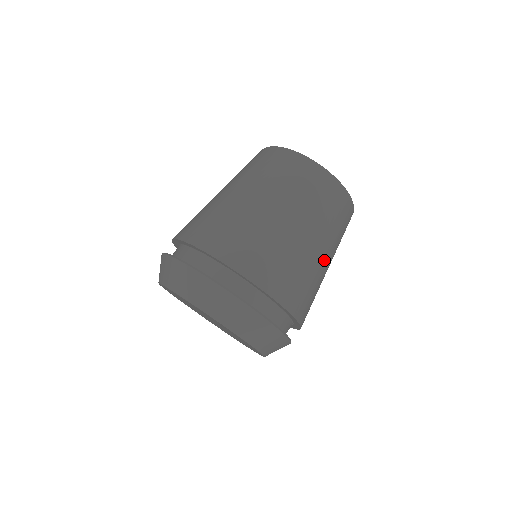
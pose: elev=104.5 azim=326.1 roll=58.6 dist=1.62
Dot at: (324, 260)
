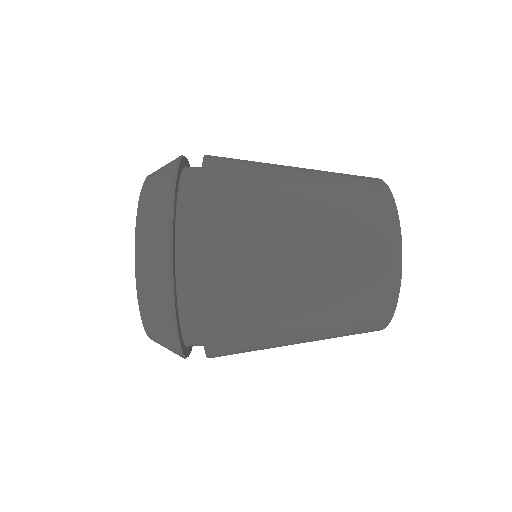
Dot at: (300, 292)
